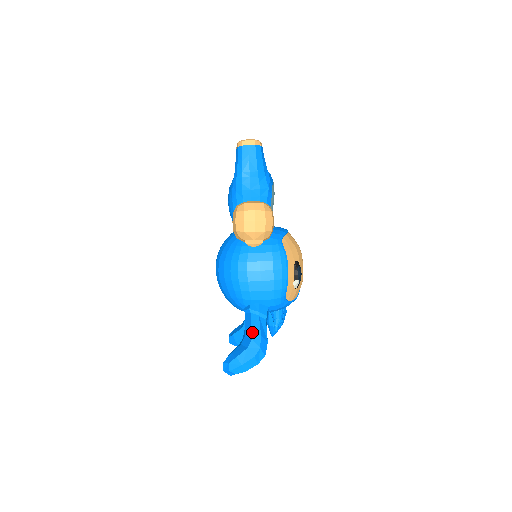
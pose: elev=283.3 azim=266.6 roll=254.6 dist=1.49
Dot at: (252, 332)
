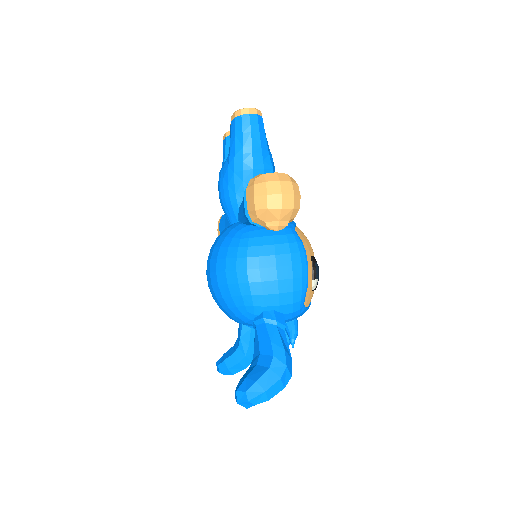
Dot at: (272, 347)
